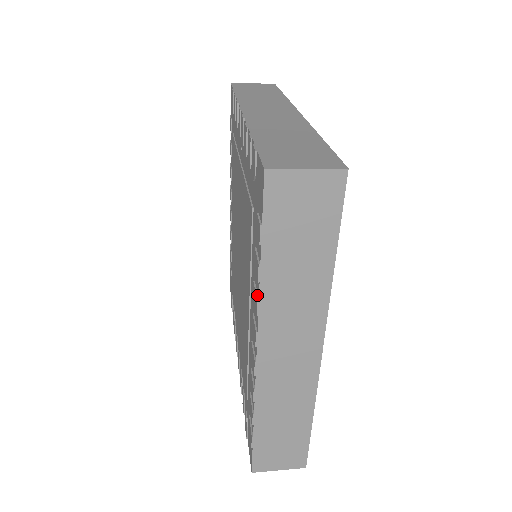
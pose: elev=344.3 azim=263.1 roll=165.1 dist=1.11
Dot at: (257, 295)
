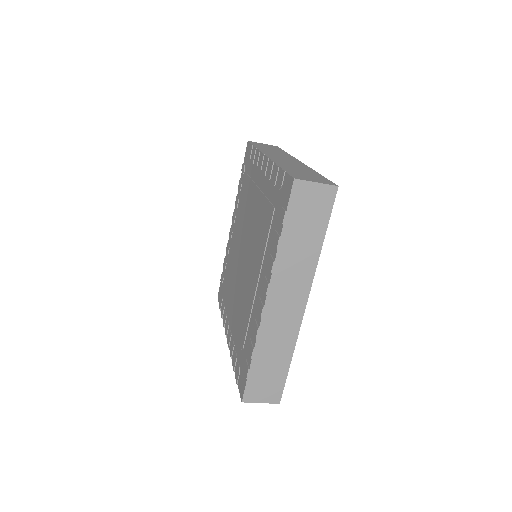
Dot at: (257, 153)
